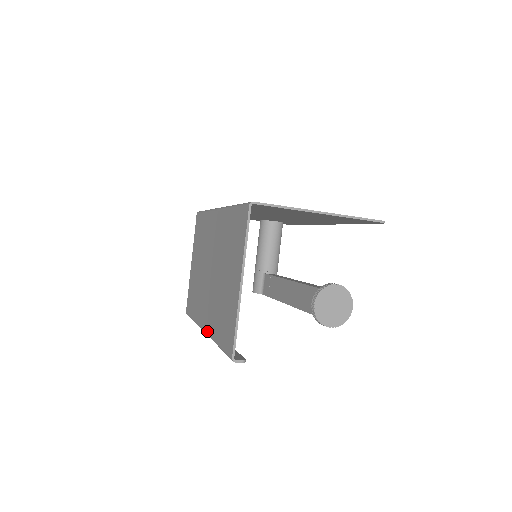
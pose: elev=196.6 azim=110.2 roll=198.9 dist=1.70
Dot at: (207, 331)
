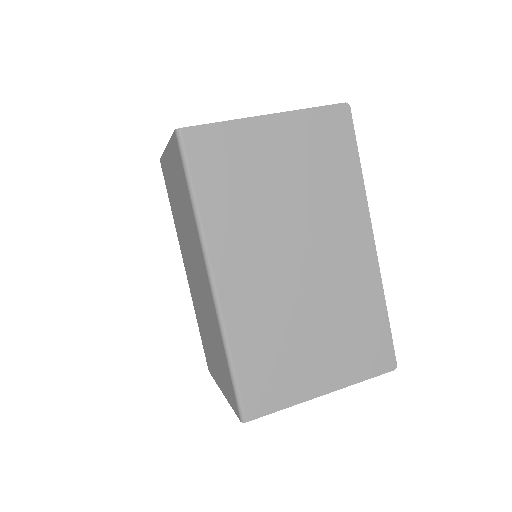
Dot at: occluded
